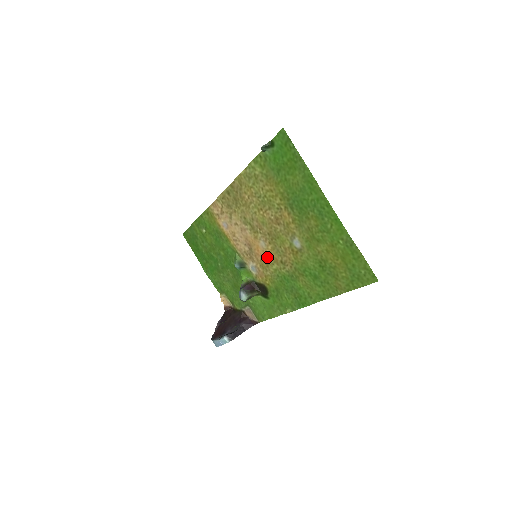
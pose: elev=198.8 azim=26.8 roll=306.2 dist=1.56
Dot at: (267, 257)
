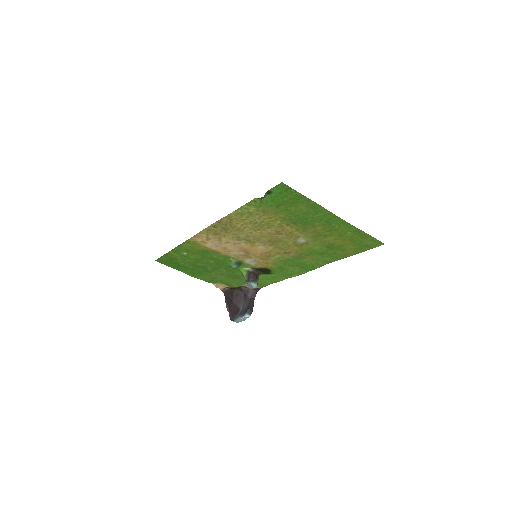
Dot at: (268, 253)
